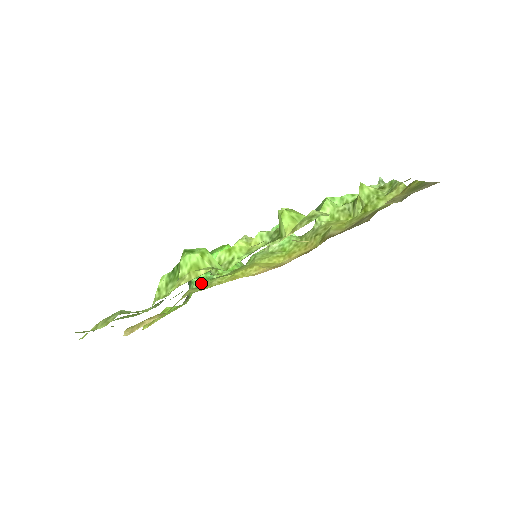
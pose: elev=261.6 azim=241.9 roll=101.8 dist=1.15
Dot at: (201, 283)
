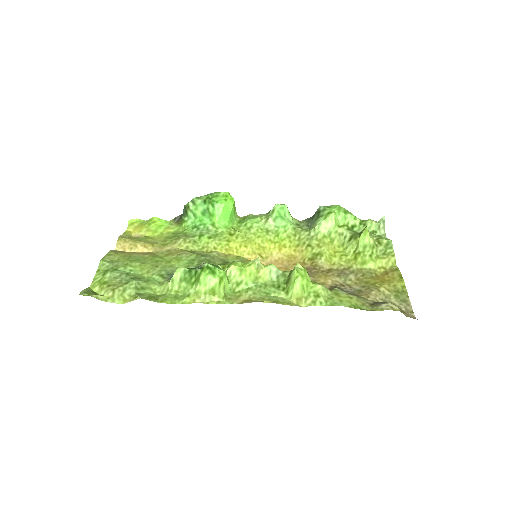
Dot at: (196, 224)
